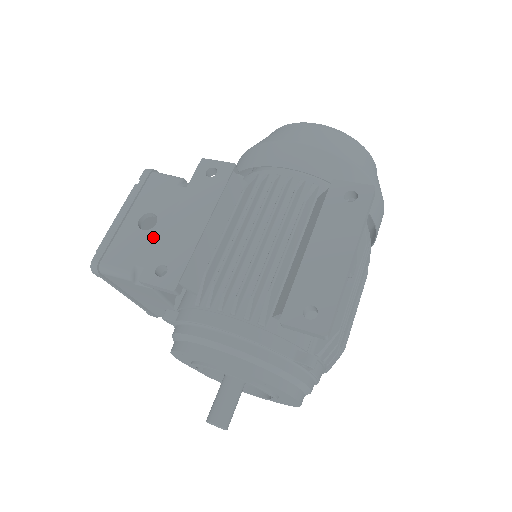
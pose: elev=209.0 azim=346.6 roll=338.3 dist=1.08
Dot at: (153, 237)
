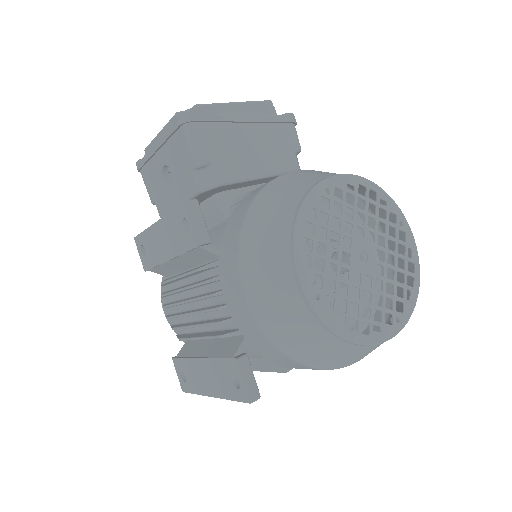
Dot at: (166, 195)
